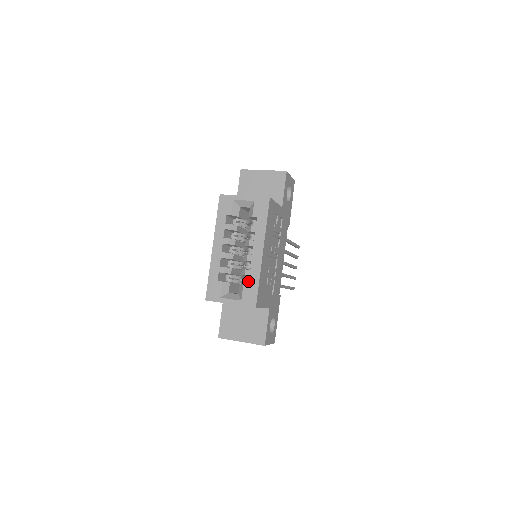
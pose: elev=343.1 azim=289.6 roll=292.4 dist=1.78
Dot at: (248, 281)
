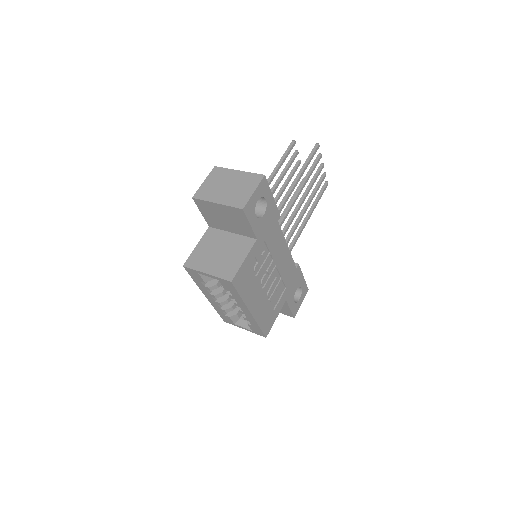
Dot at: occluded
